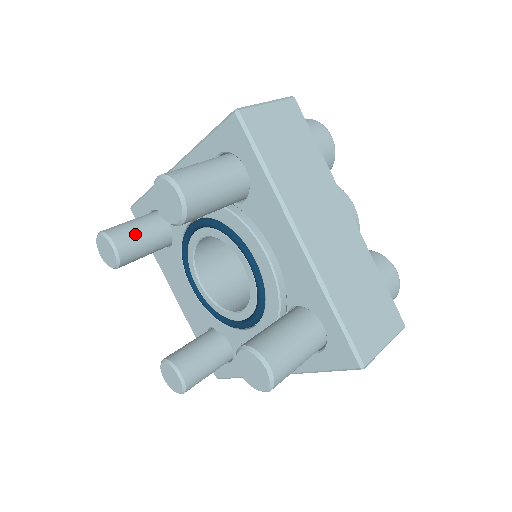
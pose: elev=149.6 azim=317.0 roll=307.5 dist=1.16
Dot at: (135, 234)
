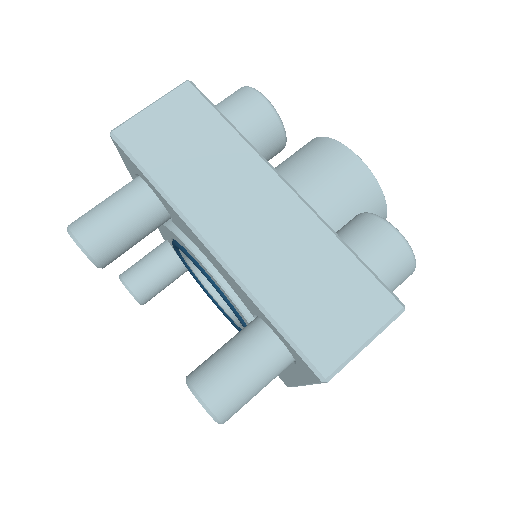
Dot at: (145, 269)
